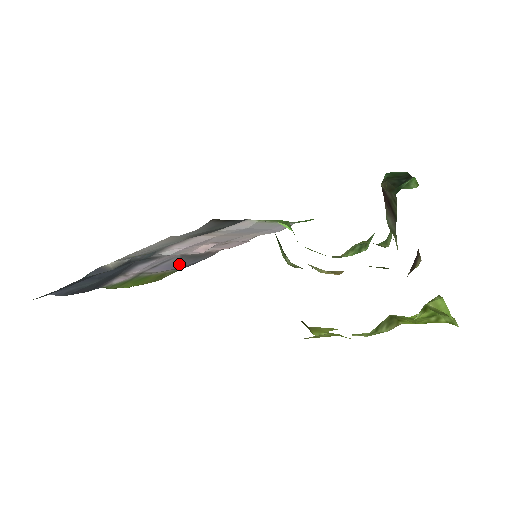
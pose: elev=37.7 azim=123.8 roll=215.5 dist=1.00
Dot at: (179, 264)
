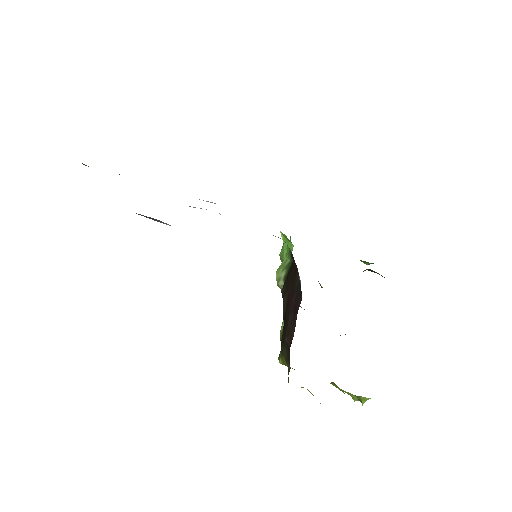
Dot at: occluded
